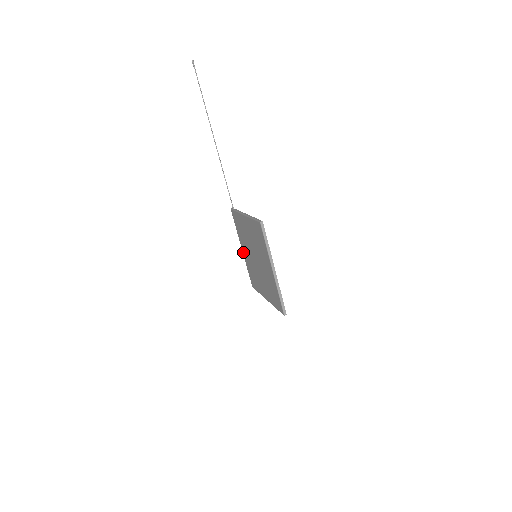
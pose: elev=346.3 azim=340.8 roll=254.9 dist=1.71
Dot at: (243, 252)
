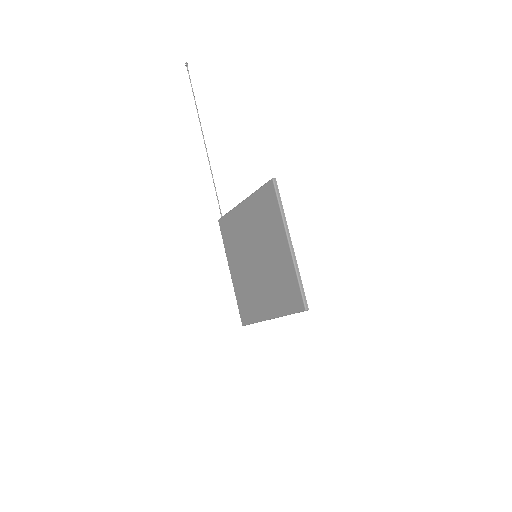
Dot at: (232, 274)
